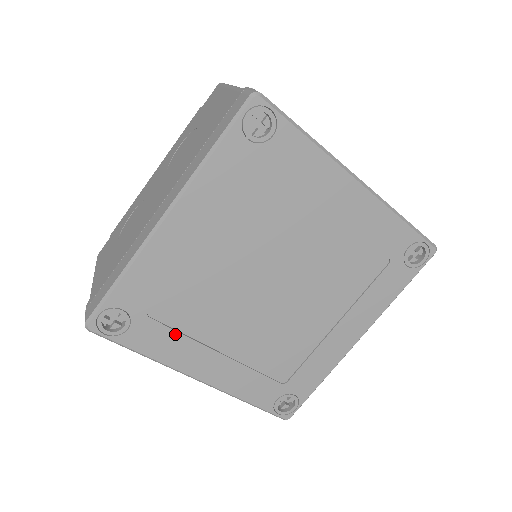
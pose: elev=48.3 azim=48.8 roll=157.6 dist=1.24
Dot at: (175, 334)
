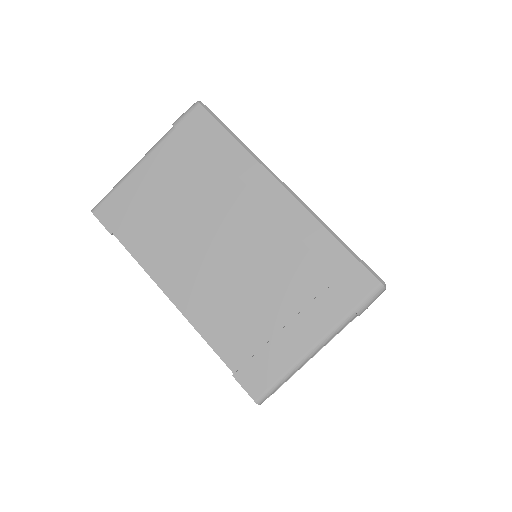
Dot at: occluded
